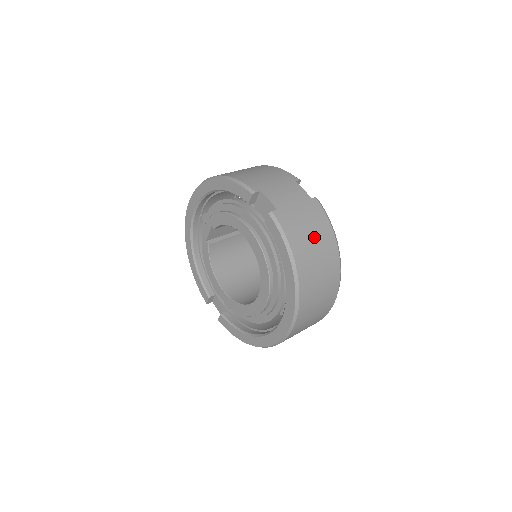
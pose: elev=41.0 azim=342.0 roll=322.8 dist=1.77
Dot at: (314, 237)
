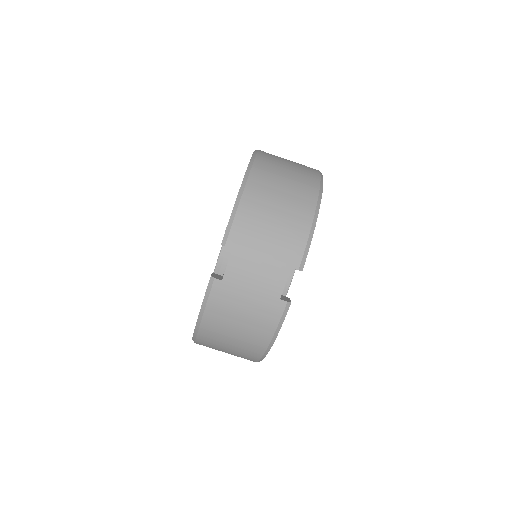
Dot at: (241, 328)
